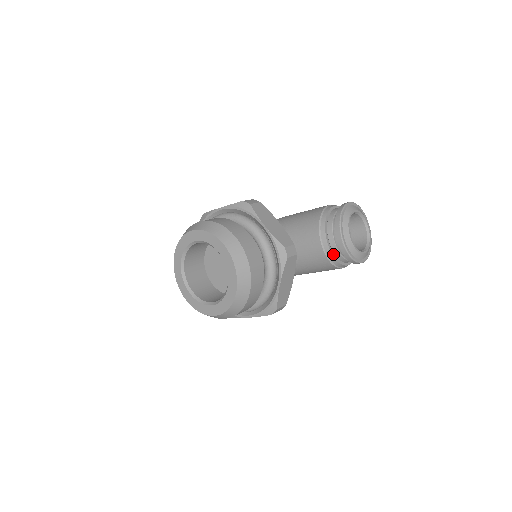
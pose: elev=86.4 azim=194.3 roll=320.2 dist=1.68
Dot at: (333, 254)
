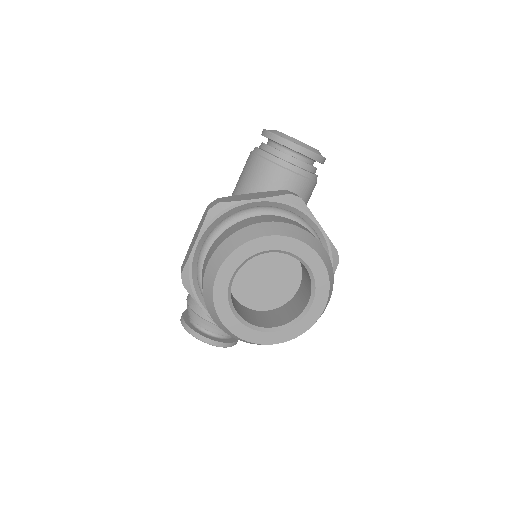
Dot at: (307, 172)
